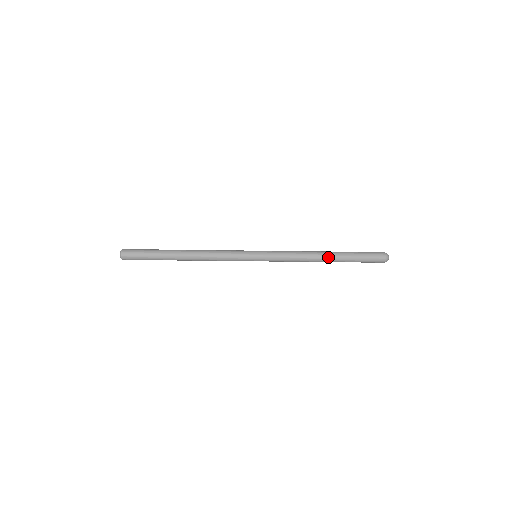
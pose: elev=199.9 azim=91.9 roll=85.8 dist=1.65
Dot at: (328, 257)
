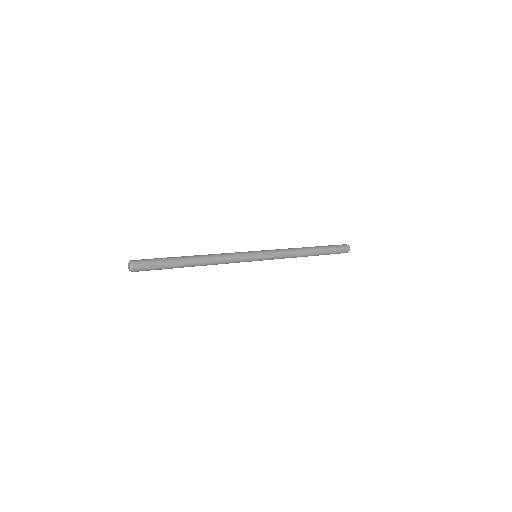
Dot at: (312, 251)
